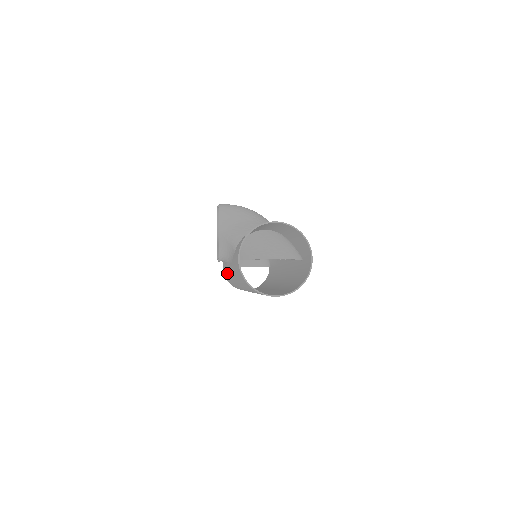
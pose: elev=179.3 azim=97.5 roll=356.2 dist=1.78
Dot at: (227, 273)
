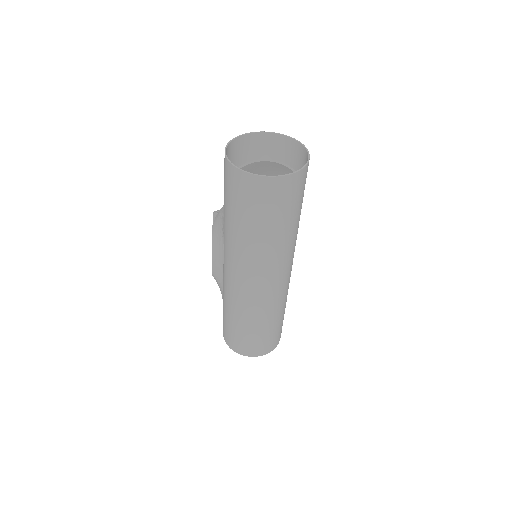
Dot at: (224, 299)
